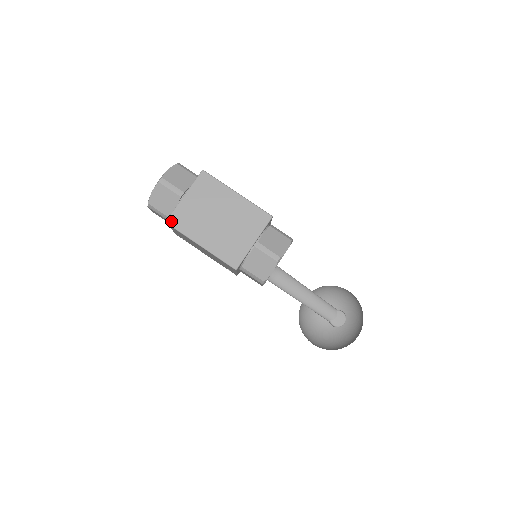
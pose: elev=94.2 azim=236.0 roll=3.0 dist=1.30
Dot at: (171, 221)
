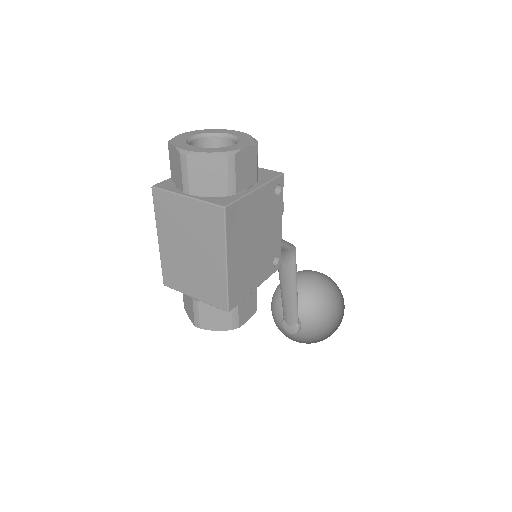
Dot at: (156, 193)
